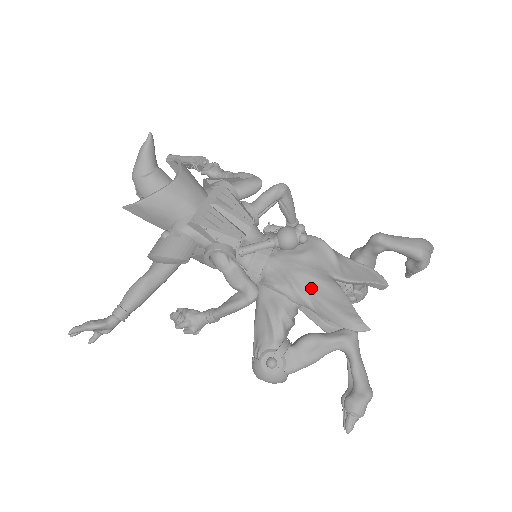
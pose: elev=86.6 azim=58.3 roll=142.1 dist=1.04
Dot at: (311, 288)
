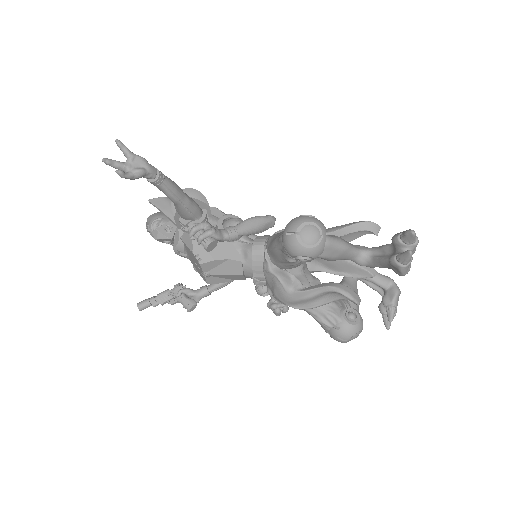
Dot at: occluded
